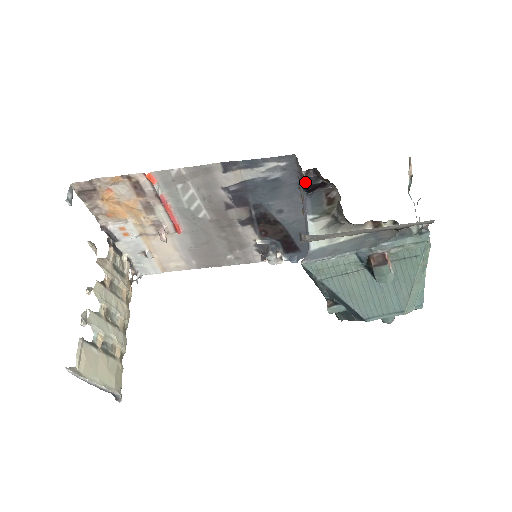
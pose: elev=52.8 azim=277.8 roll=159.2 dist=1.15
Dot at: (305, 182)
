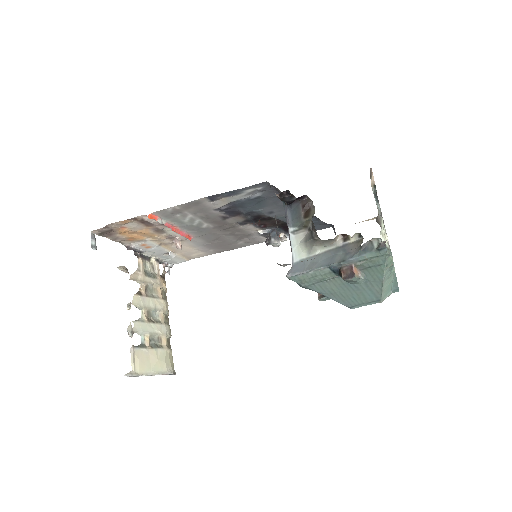
Dot at: (282, 200)
